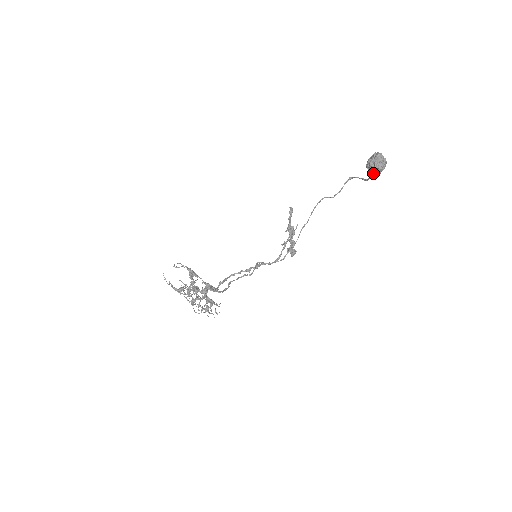
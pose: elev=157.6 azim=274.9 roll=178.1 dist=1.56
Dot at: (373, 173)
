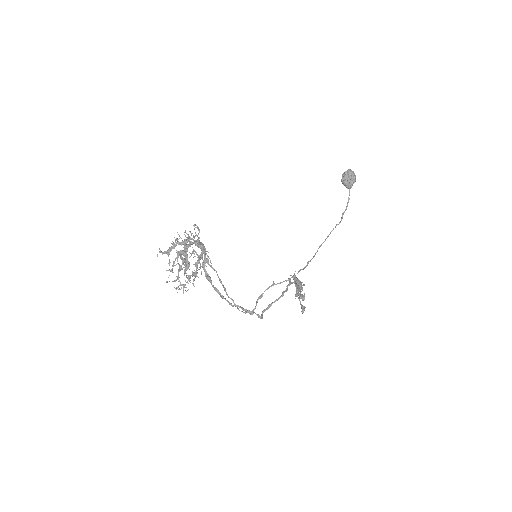
Dot at: (347, 180)
